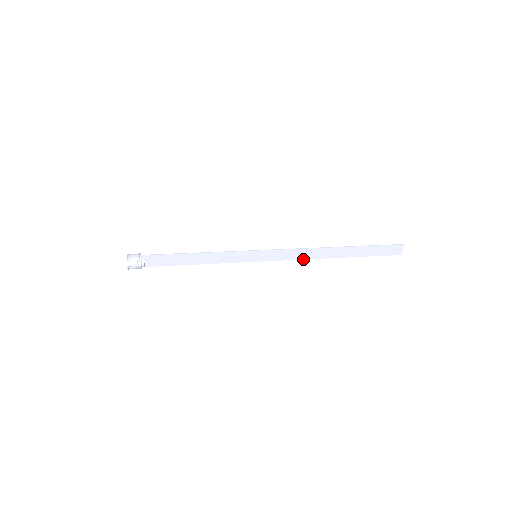
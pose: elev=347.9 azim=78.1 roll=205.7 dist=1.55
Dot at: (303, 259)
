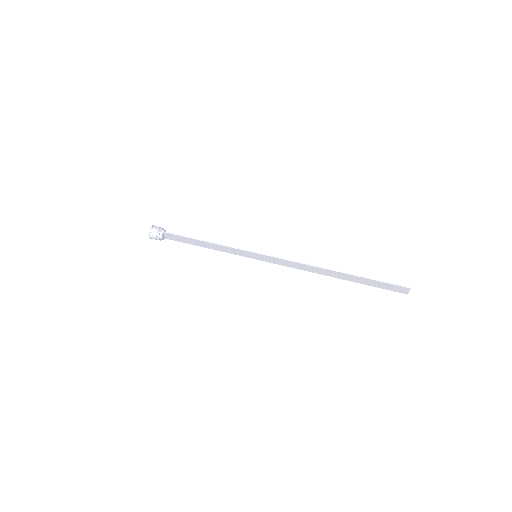
Dot at: (301, 269)
